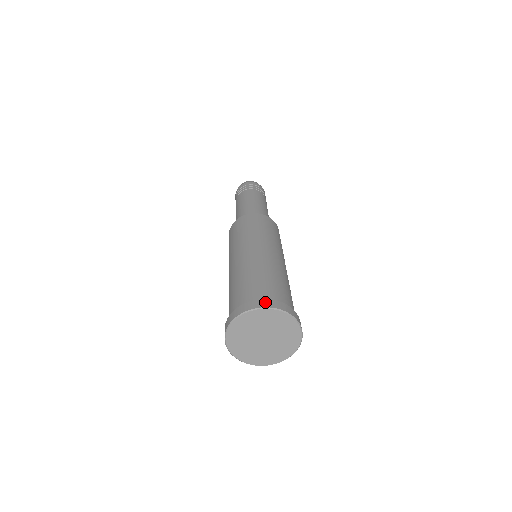
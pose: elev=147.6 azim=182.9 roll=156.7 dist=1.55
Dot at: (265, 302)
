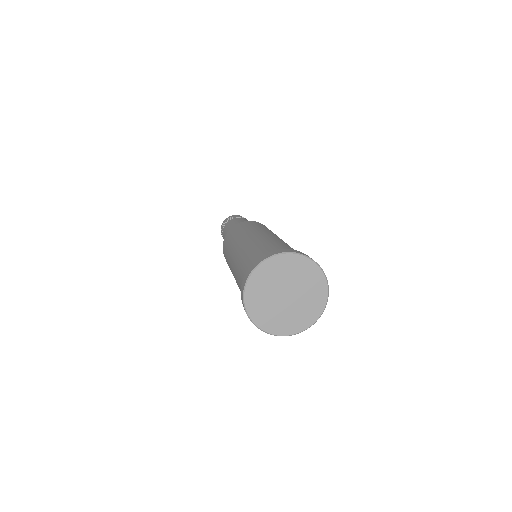
Dot at: (307, 255)
